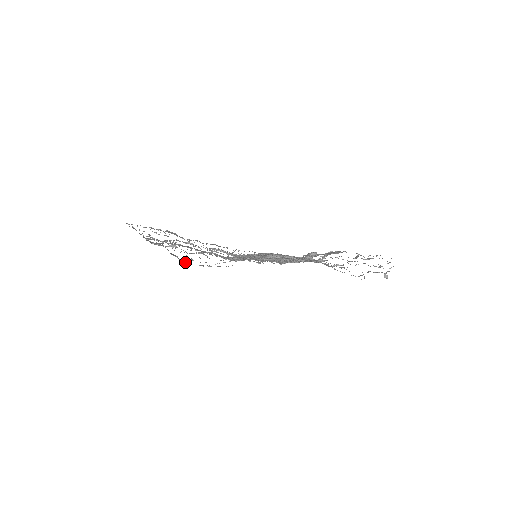
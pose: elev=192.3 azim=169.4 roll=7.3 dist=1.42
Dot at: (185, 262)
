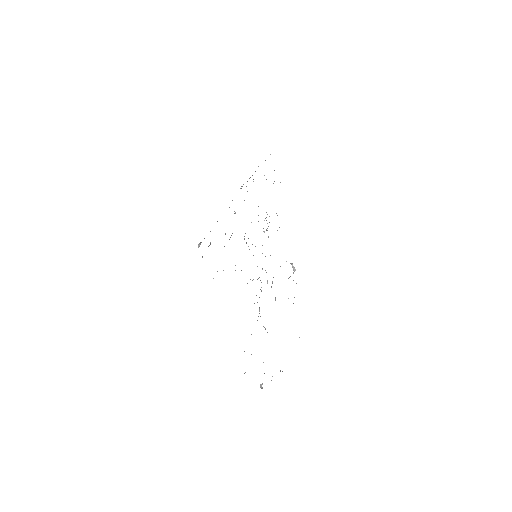
Dot at: occluded
